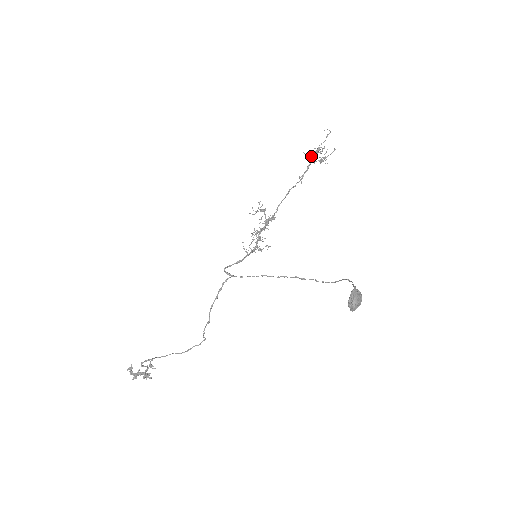
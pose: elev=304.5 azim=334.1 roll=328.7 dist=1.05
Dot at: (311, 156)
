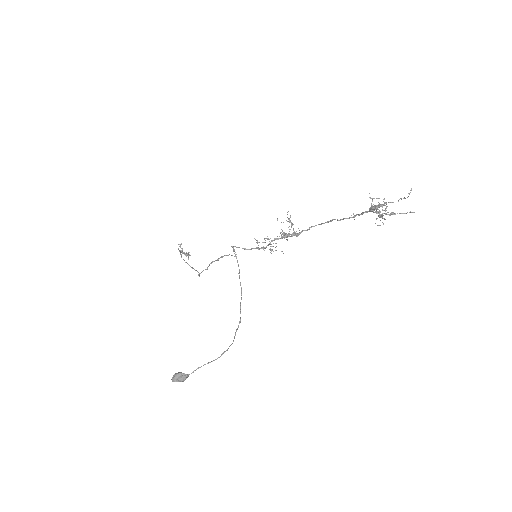
Dot at: occluded
